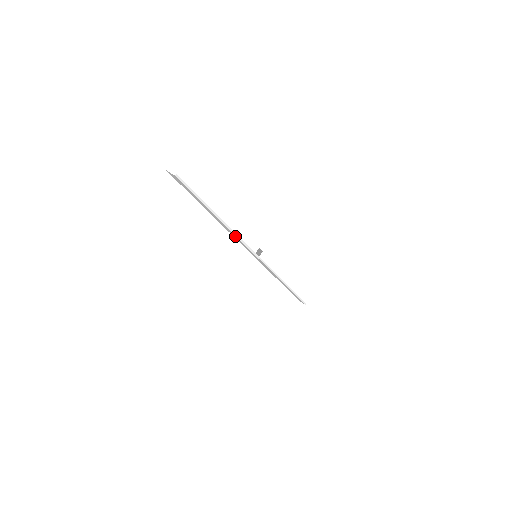
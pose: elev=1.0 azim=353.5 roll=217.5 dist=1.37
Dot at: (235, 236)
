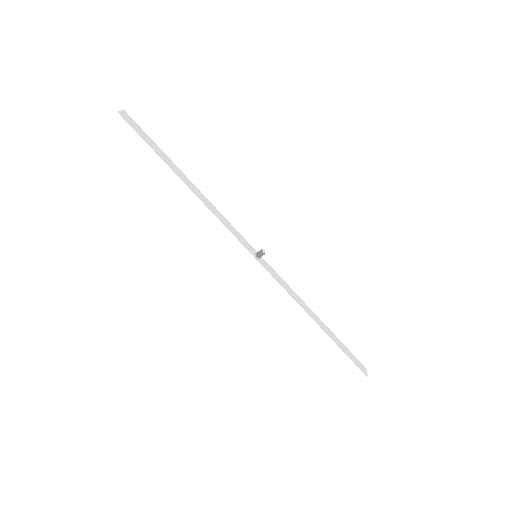
Dot at: (213, 213)
